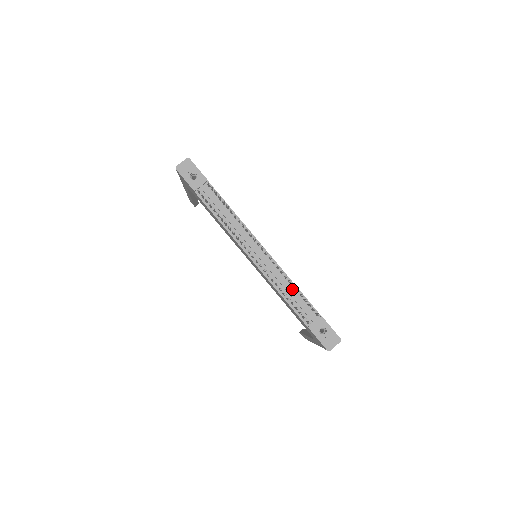
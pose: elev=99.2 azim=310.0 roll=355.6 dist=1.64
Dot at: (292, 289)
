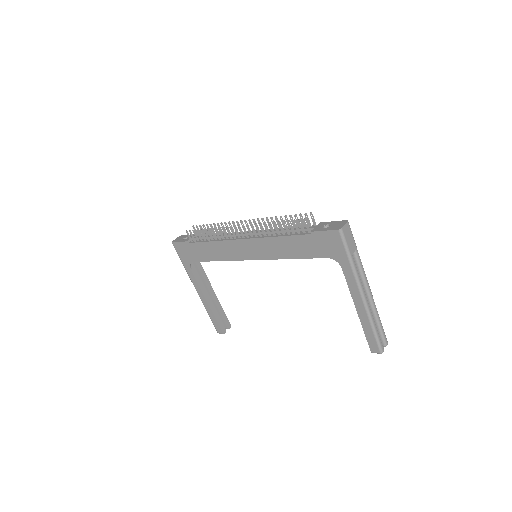
Dot at: occluded
